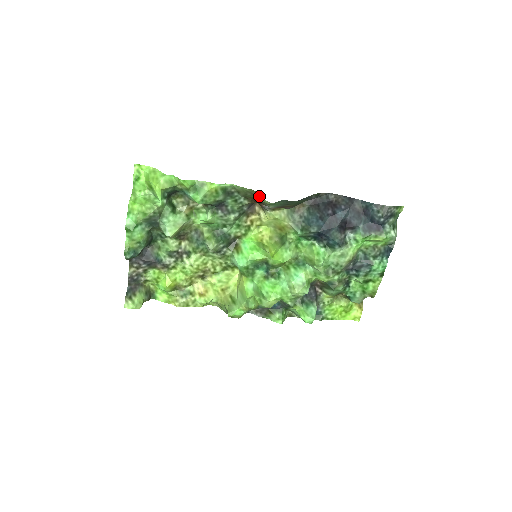
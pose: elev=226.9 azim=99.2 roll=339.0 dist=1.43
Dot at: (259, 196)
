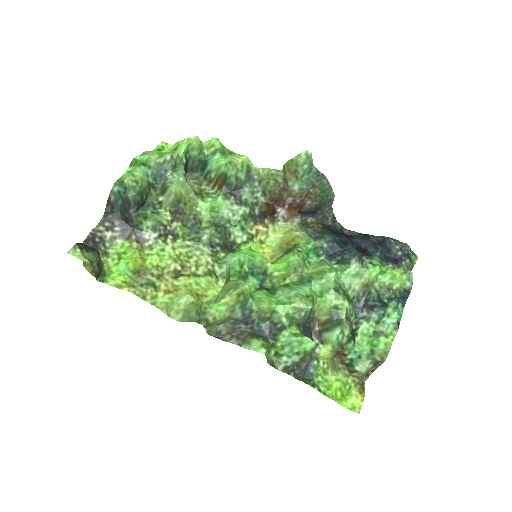
Dot at: (292, 158)
